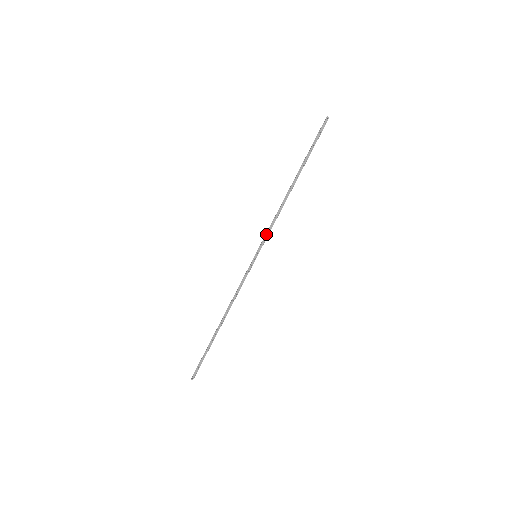
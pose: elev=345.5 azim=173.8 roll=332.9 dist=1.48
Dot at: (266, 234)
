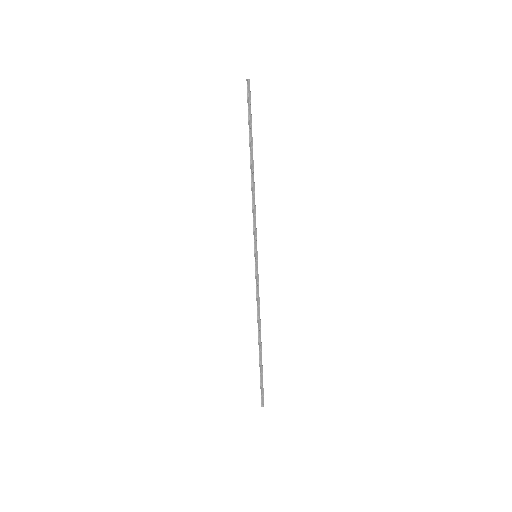
Dot at: (254, 229)
